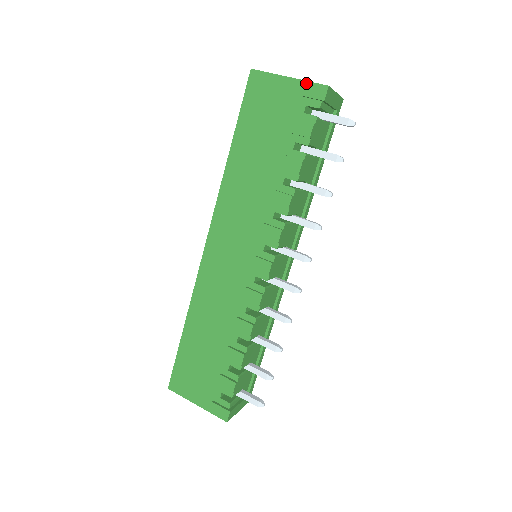
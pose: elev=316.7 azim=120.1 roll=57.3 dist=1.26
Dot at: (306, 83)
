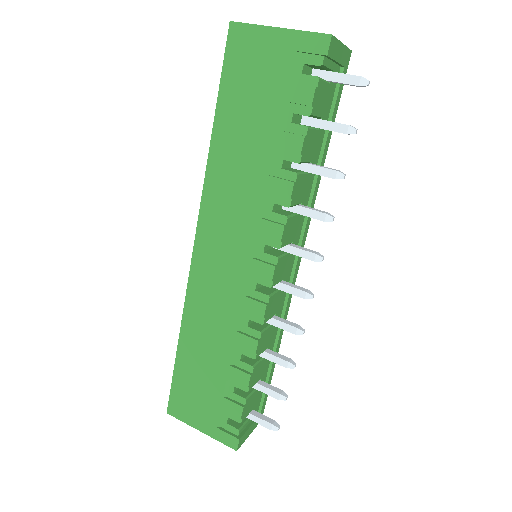
Dot at: (302, 34)
